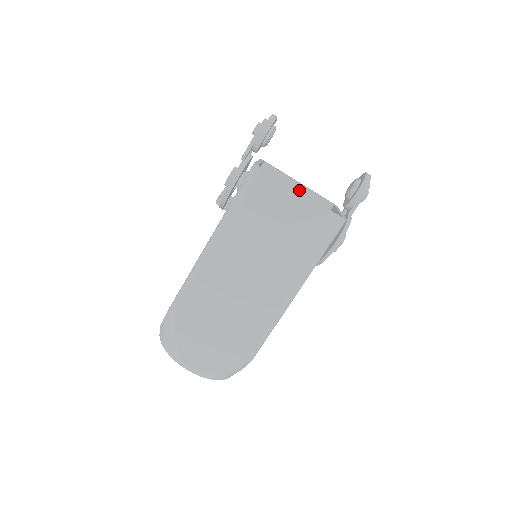
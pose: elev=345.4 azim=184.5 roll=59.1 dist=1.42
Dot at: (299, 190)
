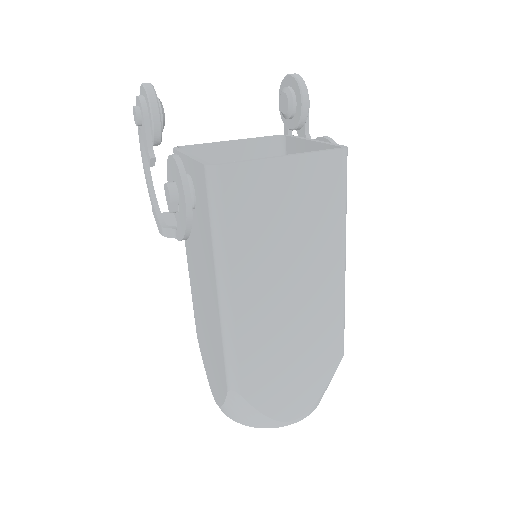
Dot at: (238, 149)
